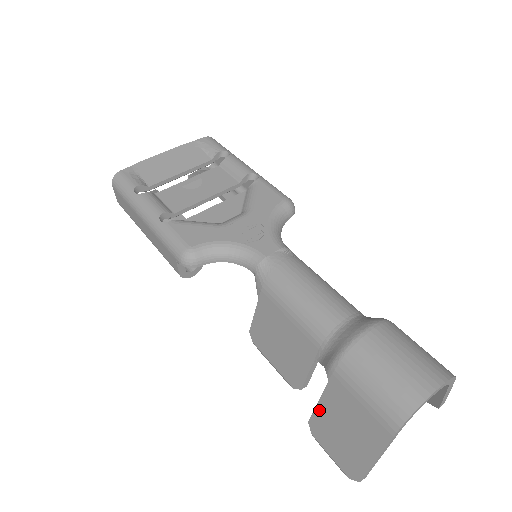
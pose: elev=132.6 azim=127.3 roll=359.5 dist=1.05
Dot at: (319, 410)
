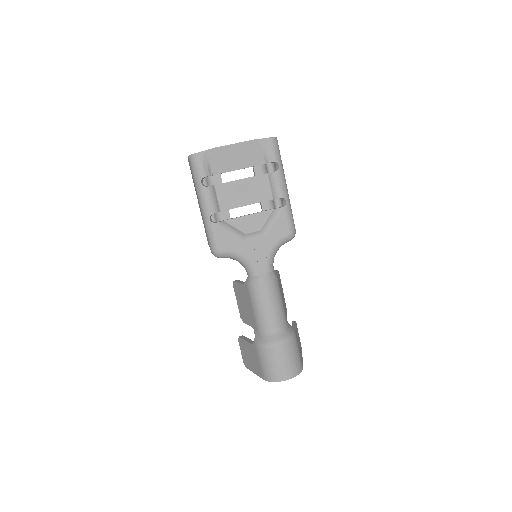
Dot at: (245, 342)
